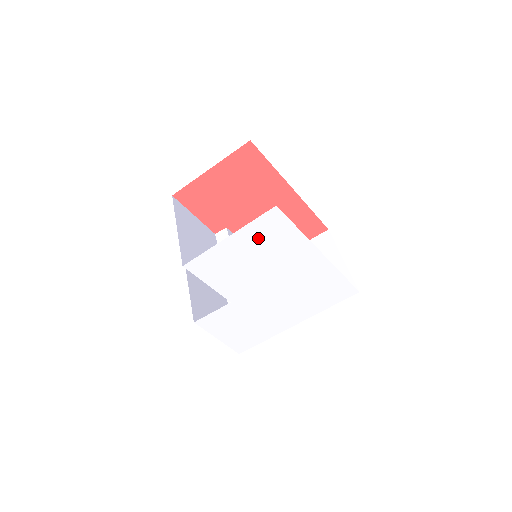
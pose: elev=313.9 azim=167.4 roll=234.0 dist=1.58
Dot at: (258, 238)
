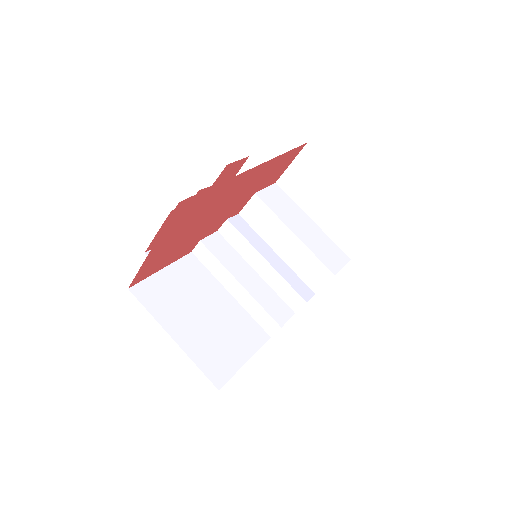
Dot at: occluded
